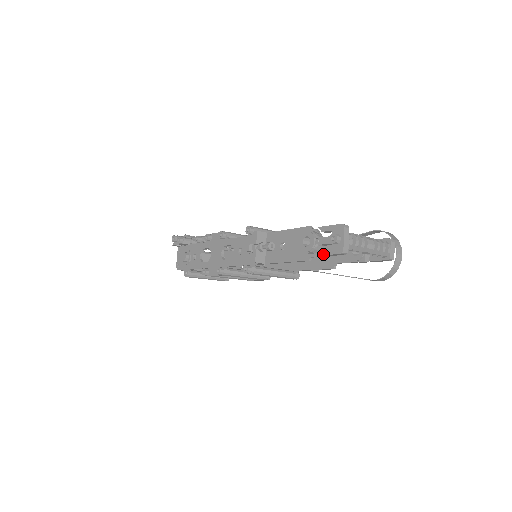
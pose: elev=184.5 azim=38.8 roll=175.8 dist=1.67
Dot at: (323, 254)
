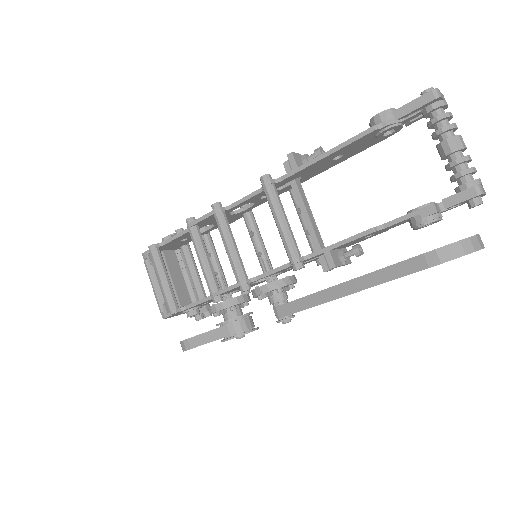
Dot at: (403, 106)
